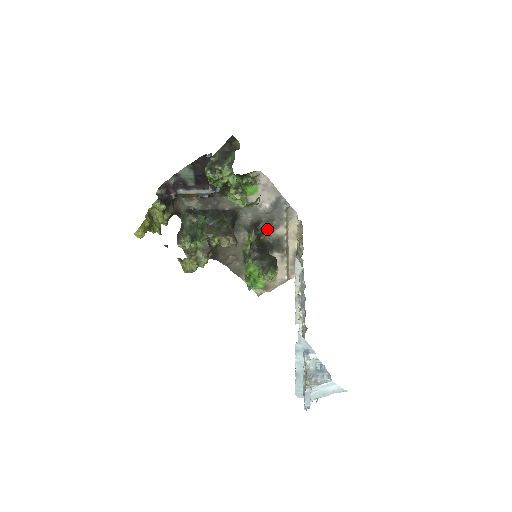
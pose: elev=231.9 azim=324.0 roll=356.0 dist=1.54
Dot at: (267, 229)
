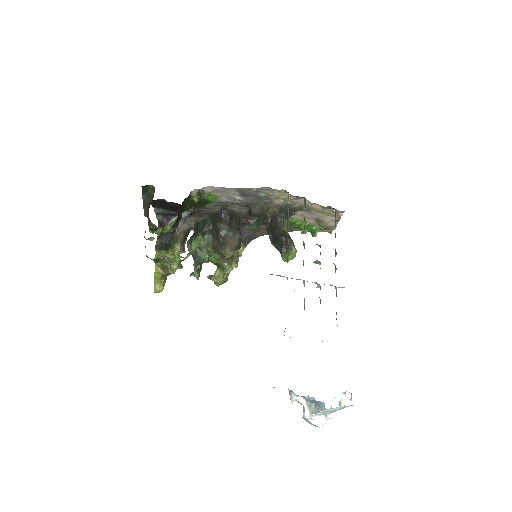
Dot at: (262, 210)
